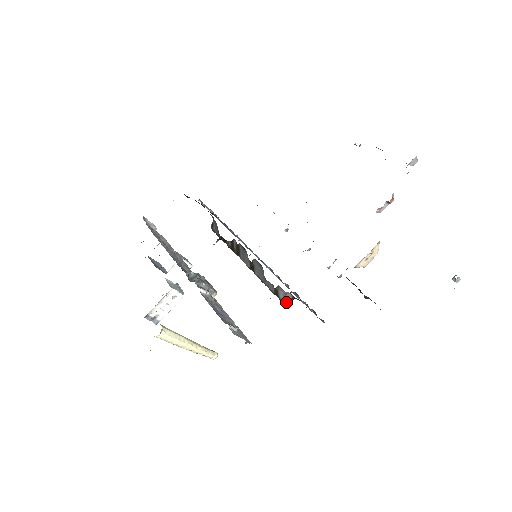
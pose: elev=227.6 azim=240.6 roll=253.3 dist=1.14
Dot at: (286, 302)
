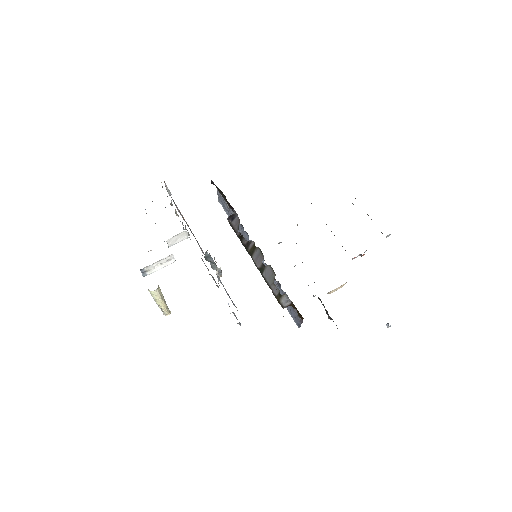
Dot at: (285, 306)
